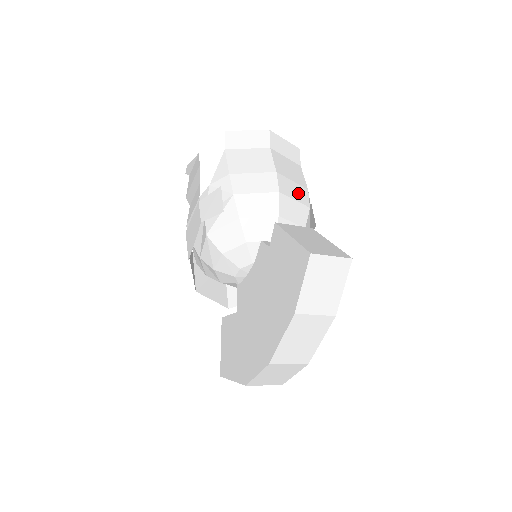
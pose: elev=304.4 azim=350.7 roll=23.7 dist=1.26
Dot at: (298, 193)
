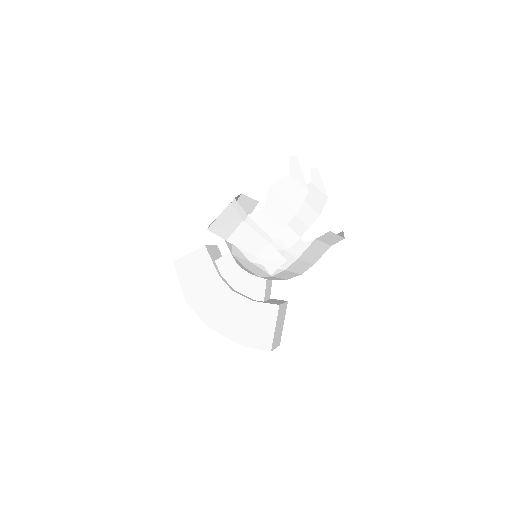
Dot at: occluded
